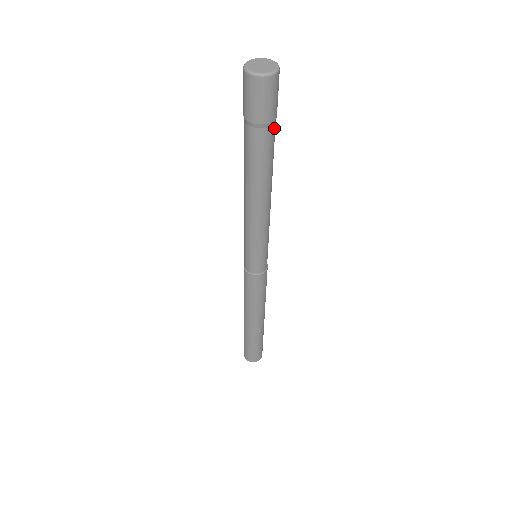
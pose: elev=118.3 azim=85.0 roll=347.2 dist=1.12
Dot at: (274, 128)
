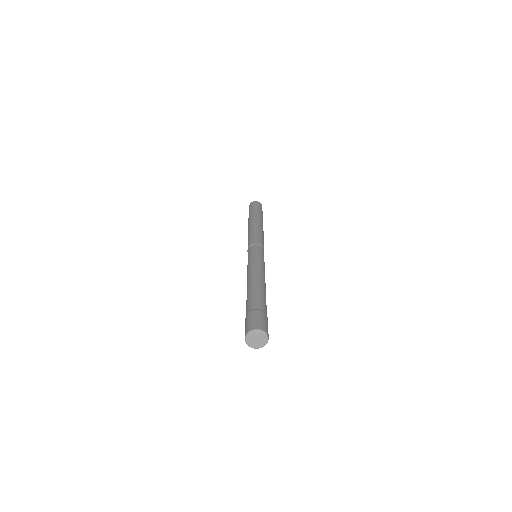
Dot at: occluded
